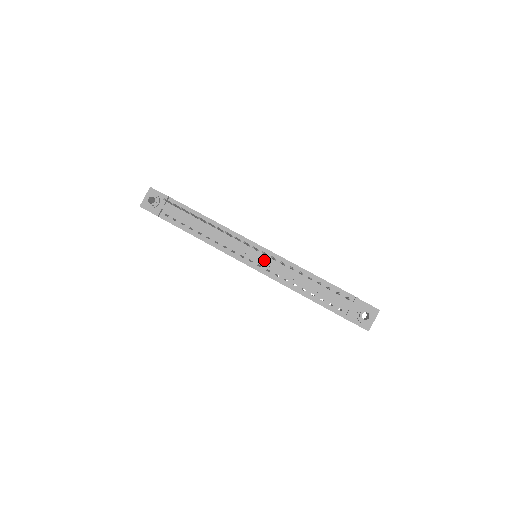
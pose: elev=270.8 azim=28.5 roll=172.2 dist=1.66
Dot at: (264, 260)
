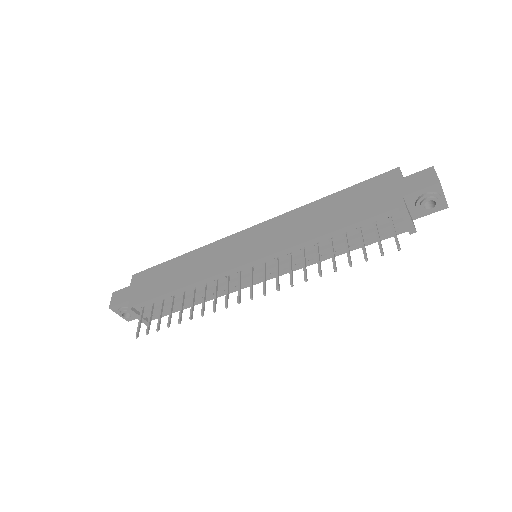
Dot at: (270, 270)
